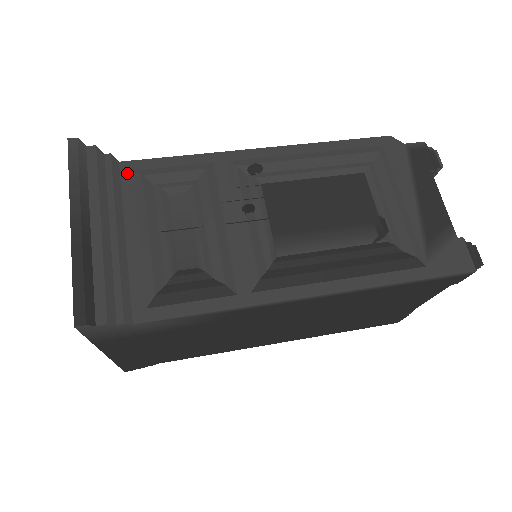
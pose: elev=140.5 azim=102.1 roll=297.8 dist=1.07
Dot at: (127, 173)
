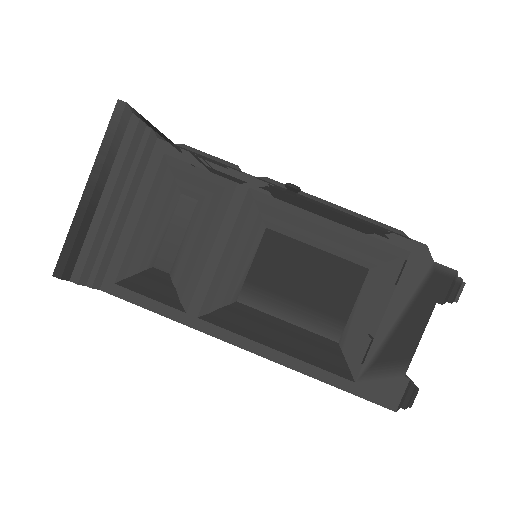
Dot at: (158, 153)
